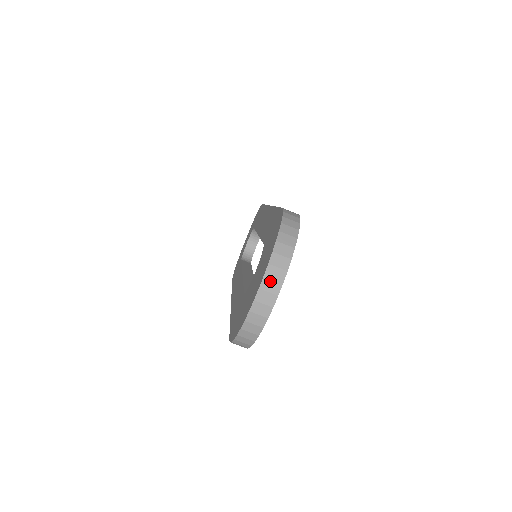
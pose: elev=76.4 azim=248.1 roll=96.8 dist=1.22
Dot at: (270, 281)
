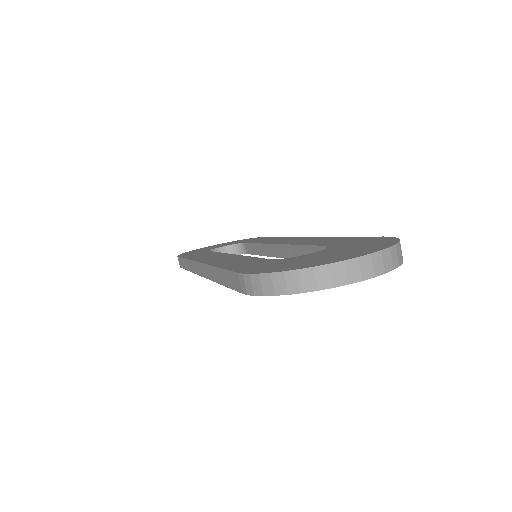
Dot at: (370, 263)
